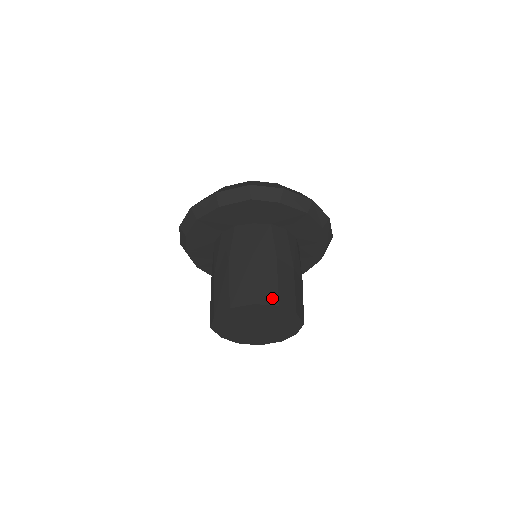
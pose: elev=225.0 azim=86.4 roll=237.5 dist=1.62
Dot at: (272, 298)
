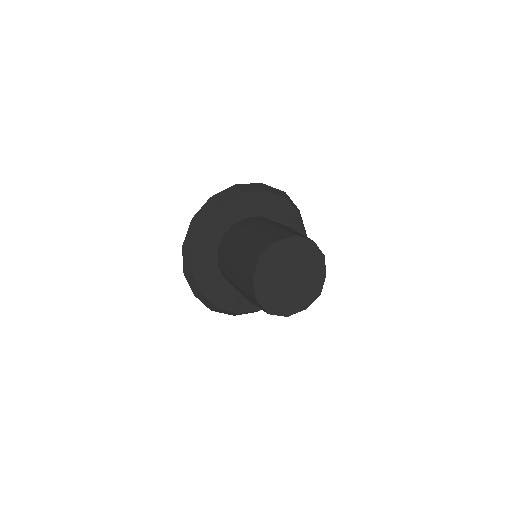
Dot at: occluded
